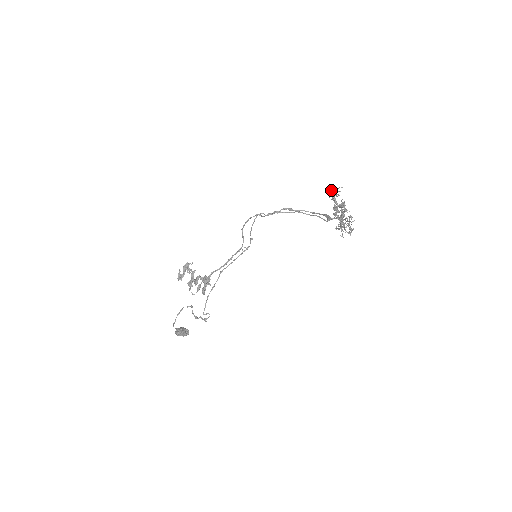
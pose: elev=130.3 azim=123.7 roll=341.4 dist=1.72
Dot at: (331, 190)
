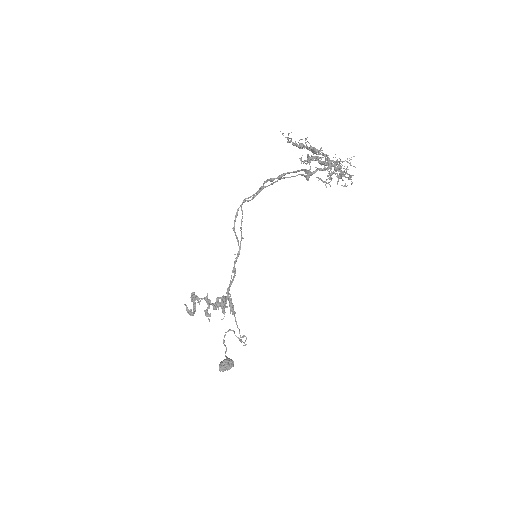
Dot at: occluded
